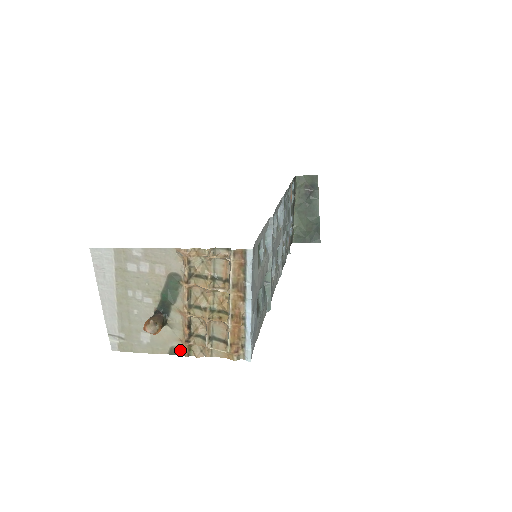
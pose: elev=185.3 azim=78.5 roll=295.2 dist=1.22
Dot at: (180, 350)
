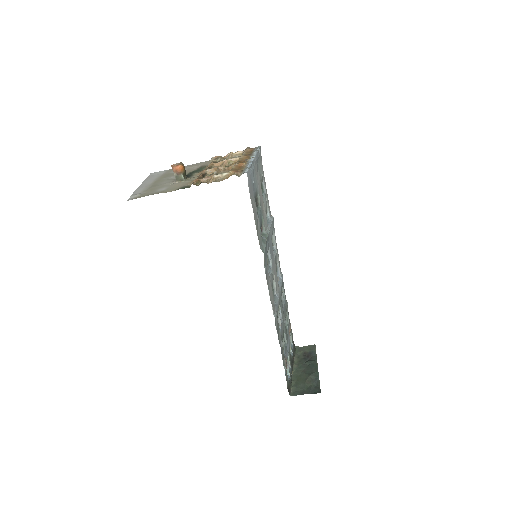
Dot at: (189, 187)
